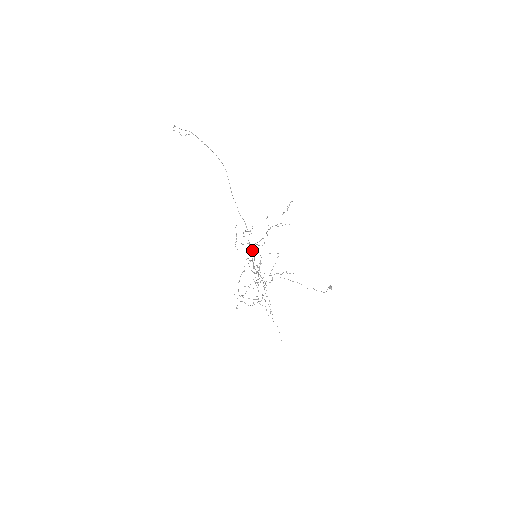
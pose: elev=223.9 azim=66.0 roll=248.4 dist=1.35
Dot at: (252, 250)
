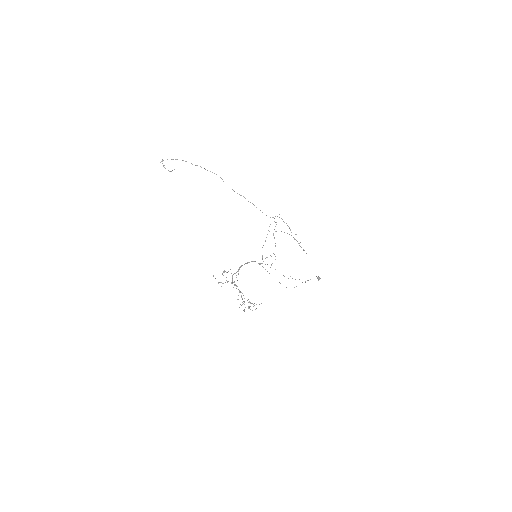
Dot at: occluded
